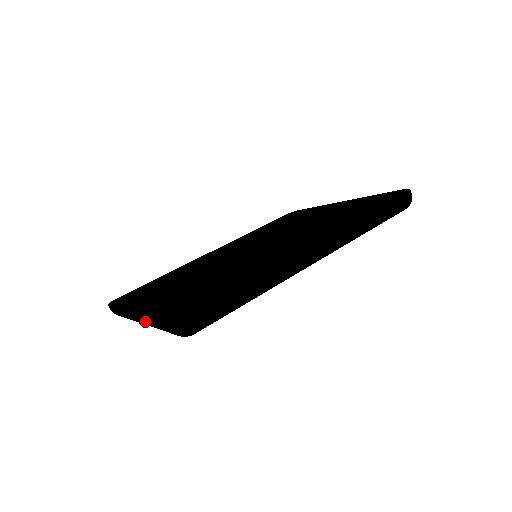
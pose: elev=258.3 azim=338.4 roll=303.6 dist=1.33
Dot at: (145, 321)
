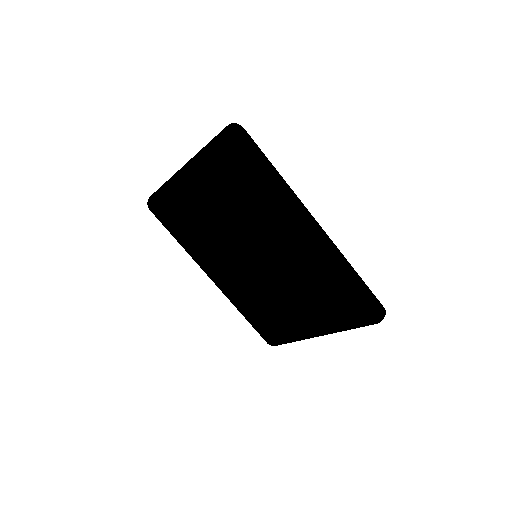
Dot at: (196, 154)
